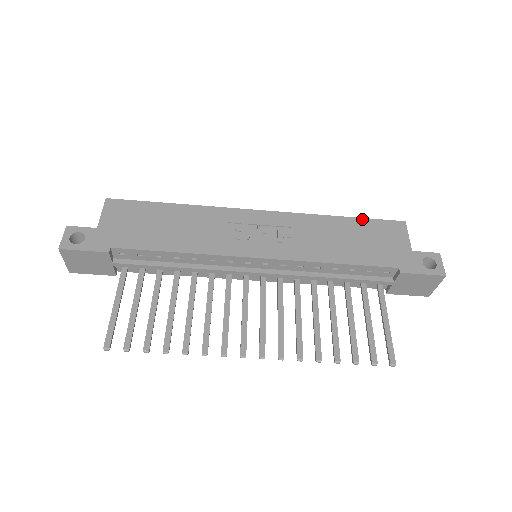
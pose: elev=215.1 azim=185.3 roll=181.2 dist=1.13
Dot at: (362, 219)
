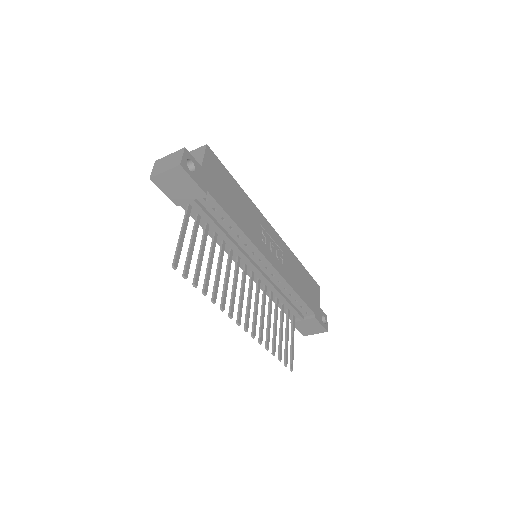
Dot at: (307, 271)
